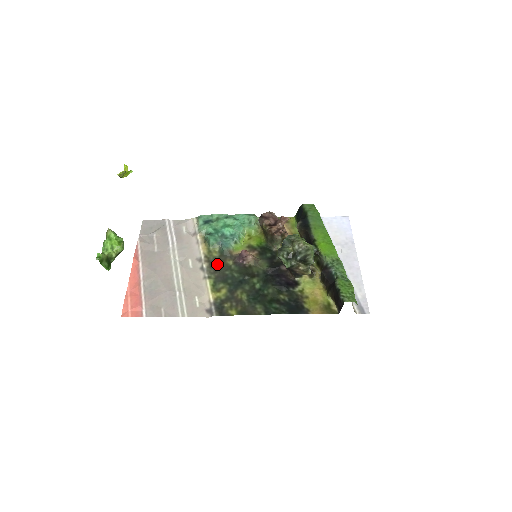
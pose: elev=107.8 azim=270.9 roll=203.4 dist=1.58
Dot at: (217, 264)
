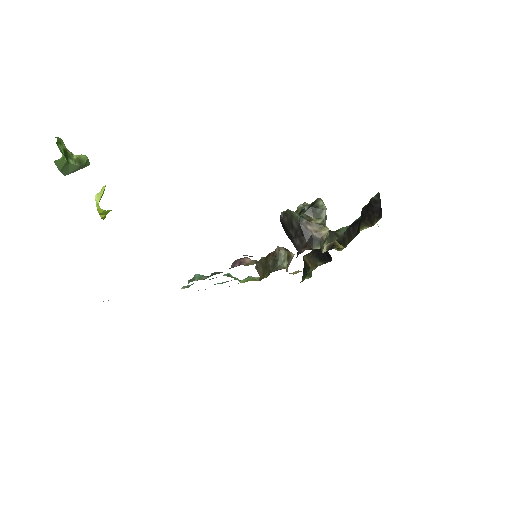
Dot at: occluded
